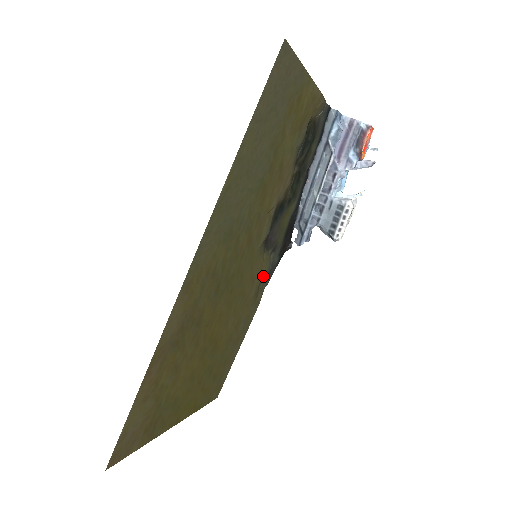
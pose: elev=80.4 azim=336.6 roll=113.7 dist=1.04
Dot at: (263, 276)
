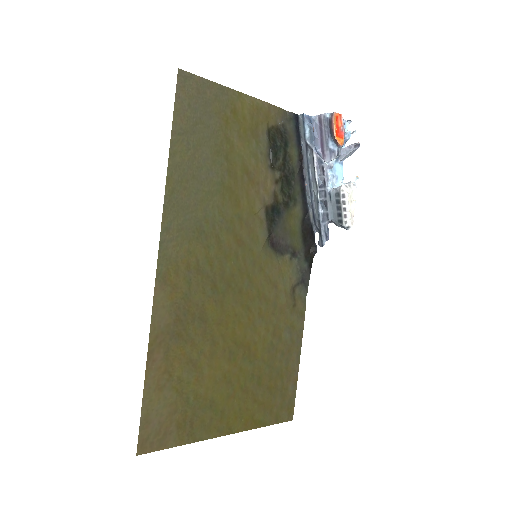
Dot at: (293, 283)
